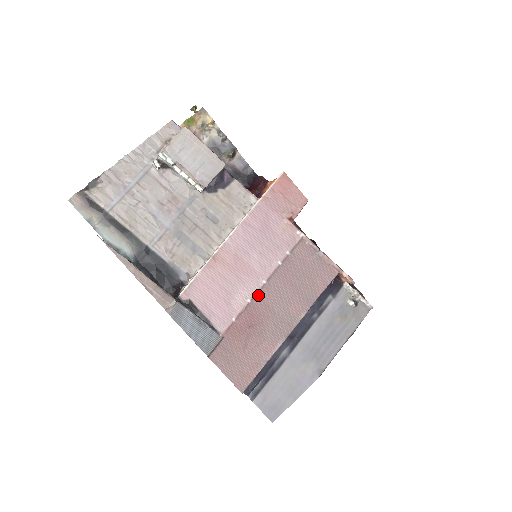
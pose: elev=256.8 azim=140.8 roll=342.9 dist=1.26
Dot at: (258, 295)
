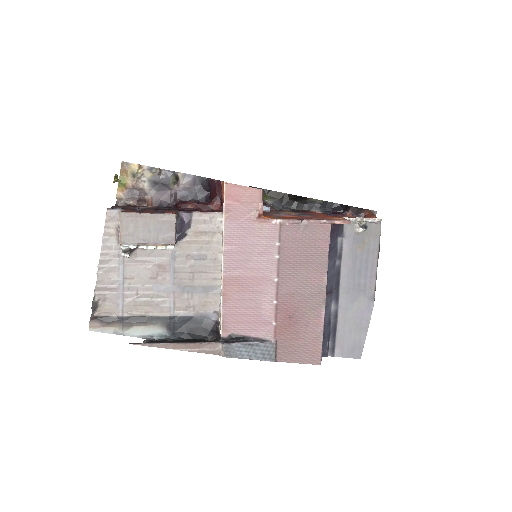
Dot at: (279, 293)
